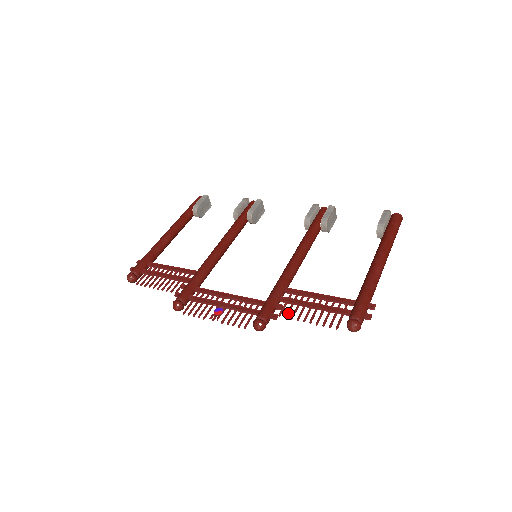
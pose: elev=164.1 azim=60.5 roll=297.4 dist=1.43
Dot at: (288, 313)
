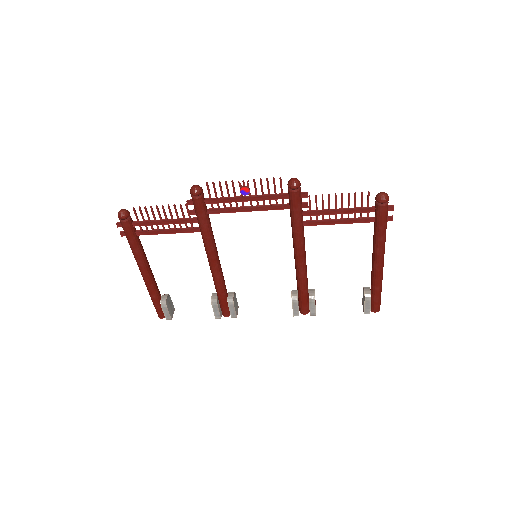
Dot at: occluded
